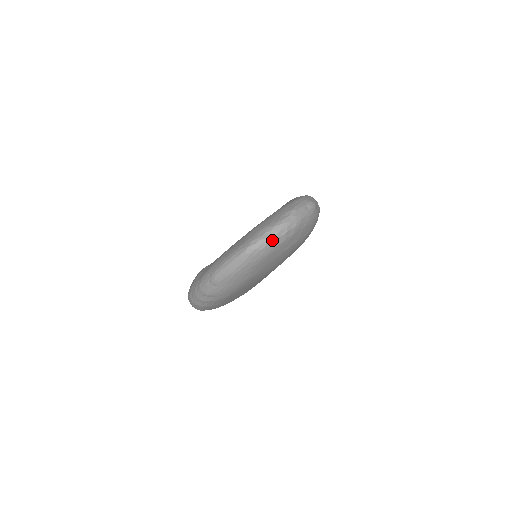
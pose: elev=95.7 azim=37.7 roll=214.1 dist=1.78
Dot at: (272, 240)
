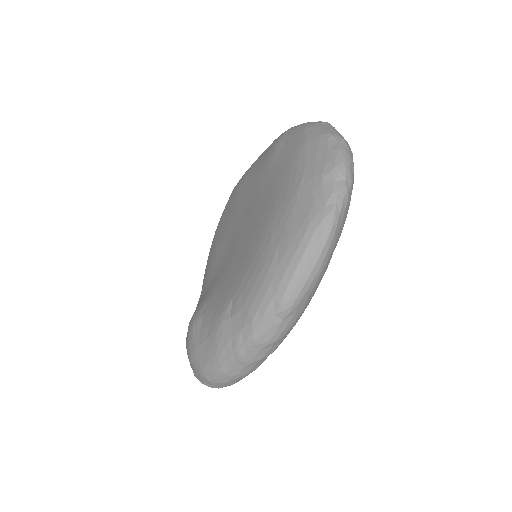
Dot at: (350, 186)
